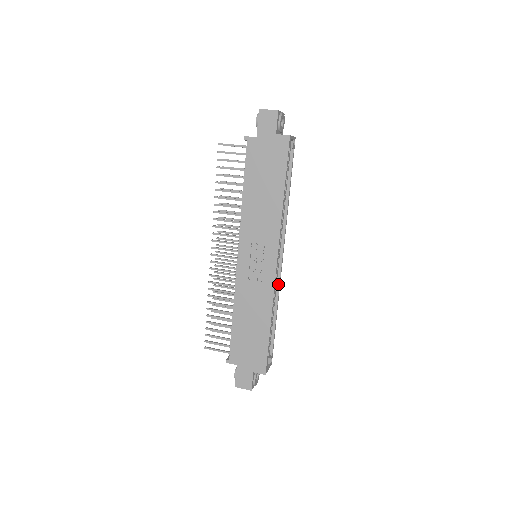
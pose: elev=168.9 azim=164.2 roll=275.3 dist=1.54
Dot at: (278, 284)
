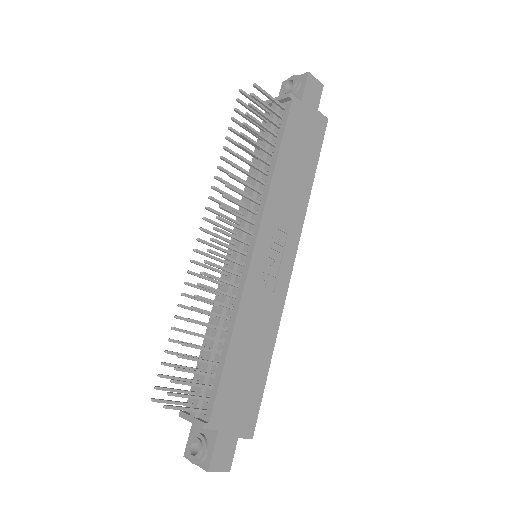
Dot at: occluded
